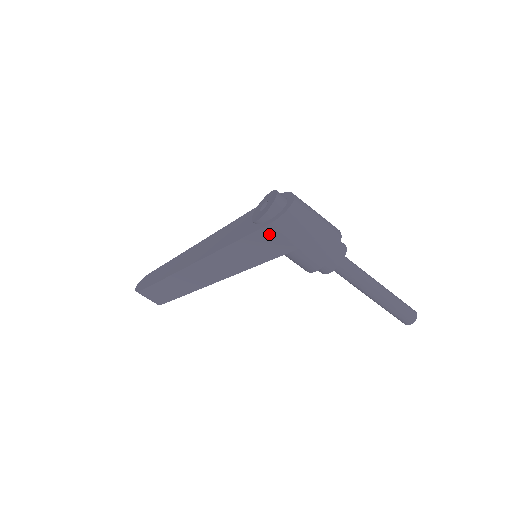
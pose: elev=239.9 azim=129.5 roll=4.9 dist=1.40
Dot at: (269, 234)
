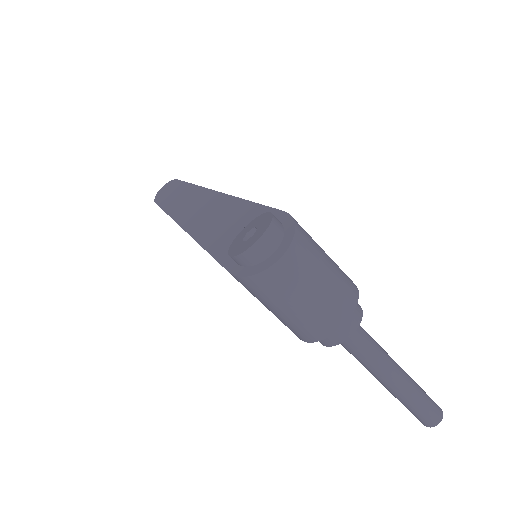
Dot at: occluded
